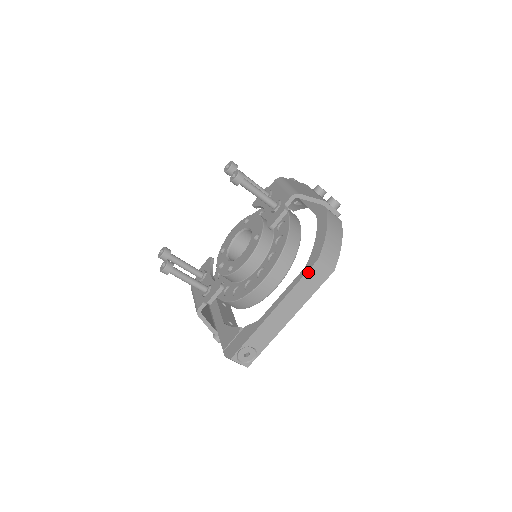
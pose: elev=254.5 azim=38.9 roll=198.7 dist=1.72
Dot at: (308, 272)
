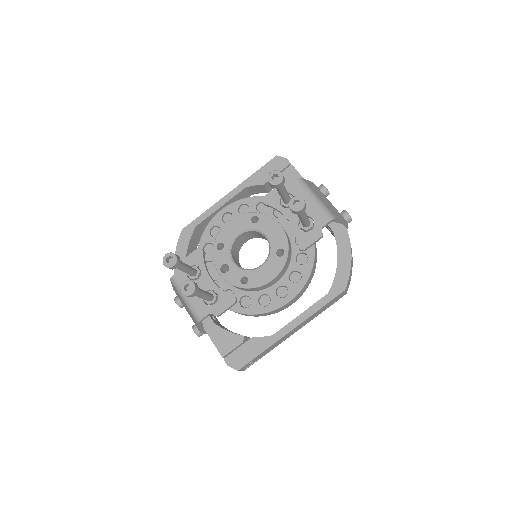
Dot at: (332, 300)
